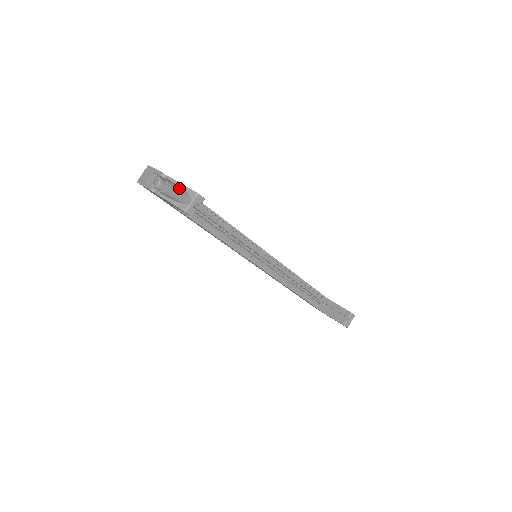
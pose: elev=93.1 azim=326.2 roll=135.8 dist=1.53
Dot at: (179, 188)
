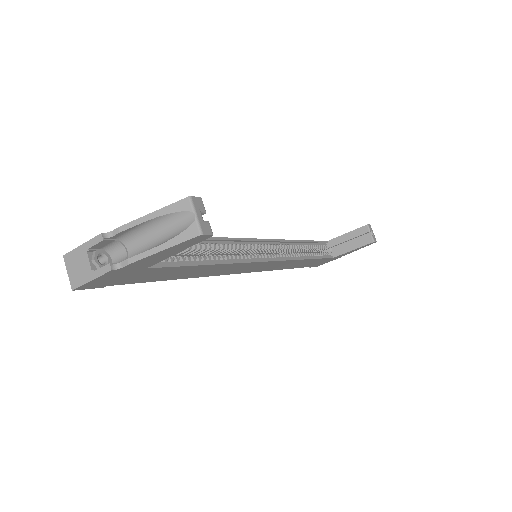
Dot at: (151, 224)
